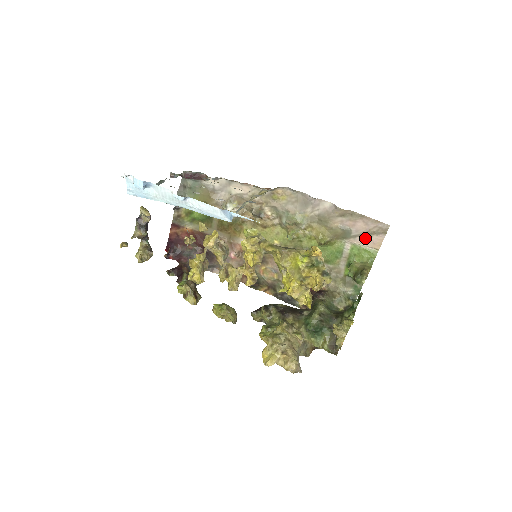
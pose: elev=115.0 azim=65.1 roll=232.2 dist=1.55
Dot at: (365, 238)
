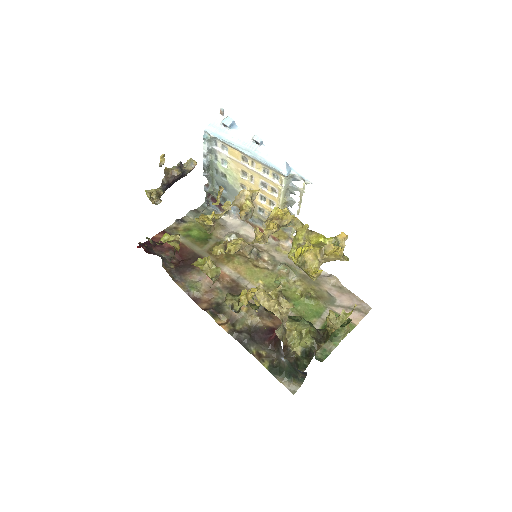
Dot at: (347, 310)
